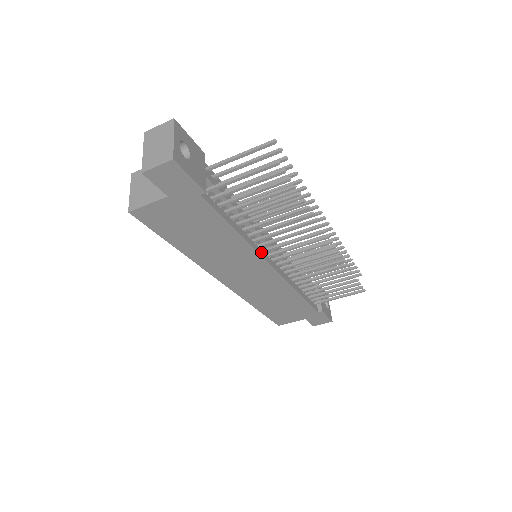
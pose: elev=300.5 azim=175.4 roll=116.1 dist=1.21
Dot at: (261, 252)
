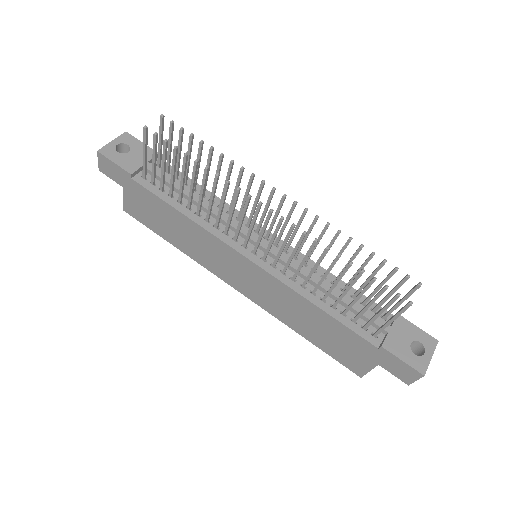
Dot at: (227, 239)
